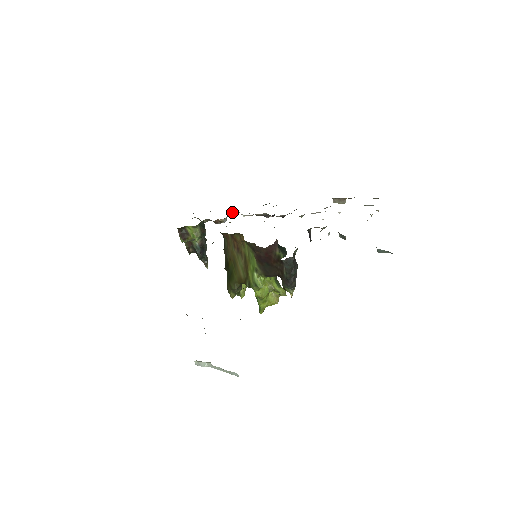
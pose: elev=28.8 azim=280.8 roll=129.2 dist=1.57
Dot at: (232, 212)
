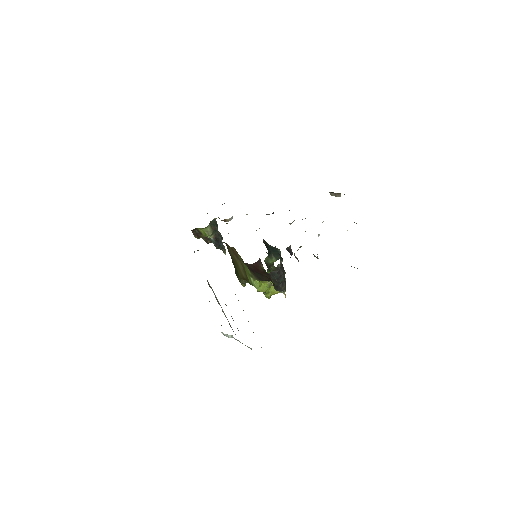
Dot at: occluded
